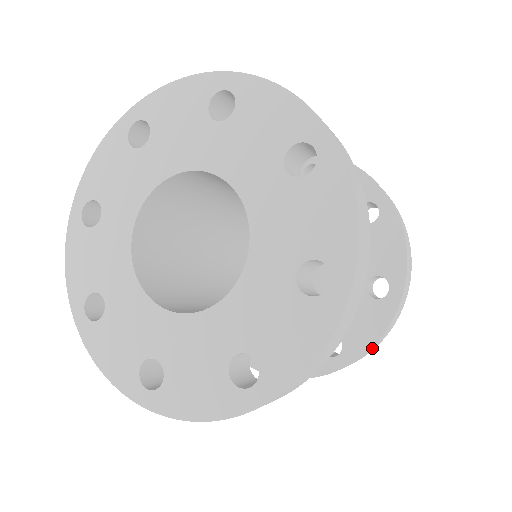
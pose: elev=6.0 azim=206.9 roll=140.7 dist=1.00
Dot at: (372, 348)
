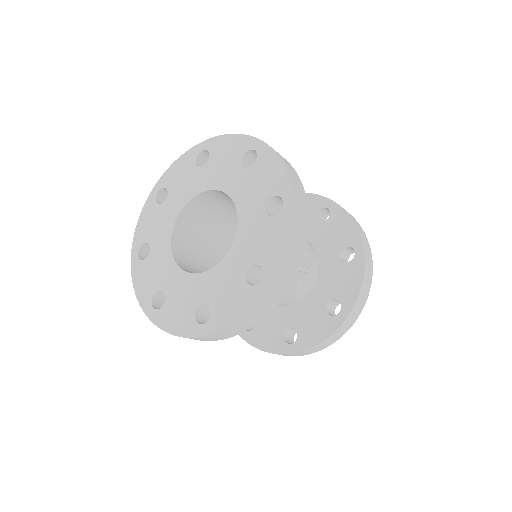
Dot at: (361, 297)
